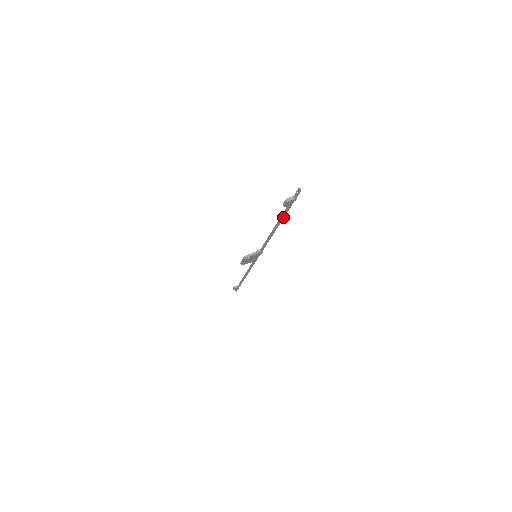
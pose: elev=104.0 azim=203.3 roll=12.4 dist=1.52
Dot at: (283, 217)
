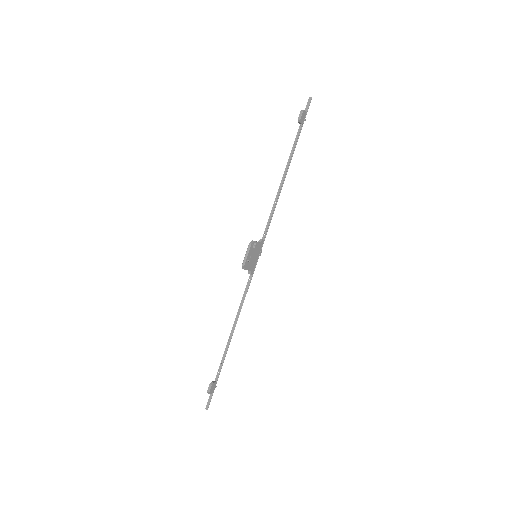
Dot at: (294, 150)
